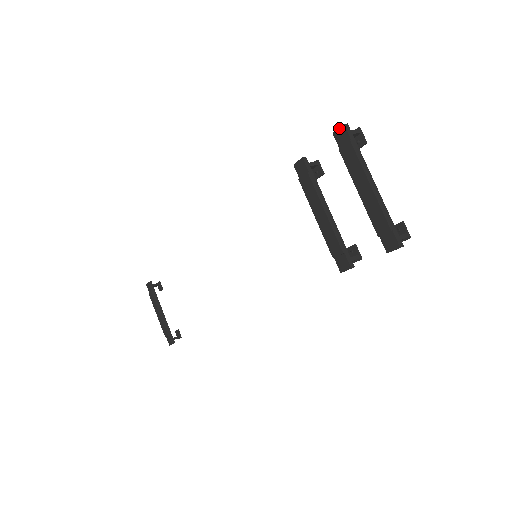
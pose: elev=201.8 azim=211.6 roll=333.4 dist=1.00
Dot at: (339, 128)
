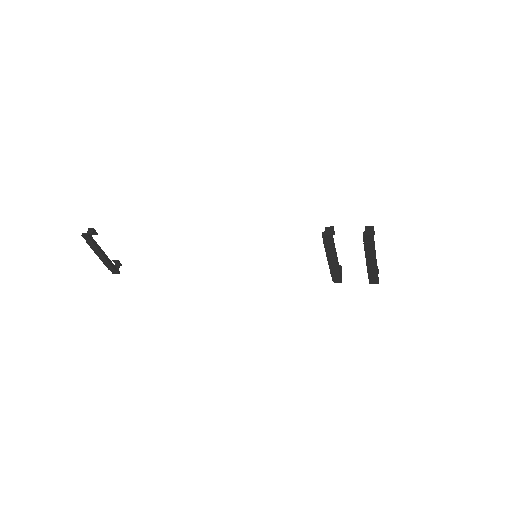
Dot at: (369, 235)
